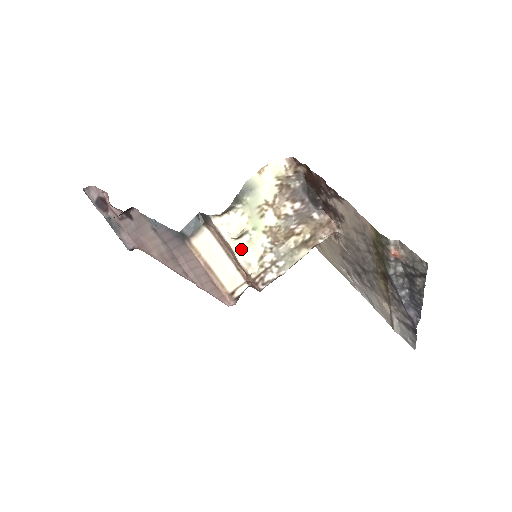
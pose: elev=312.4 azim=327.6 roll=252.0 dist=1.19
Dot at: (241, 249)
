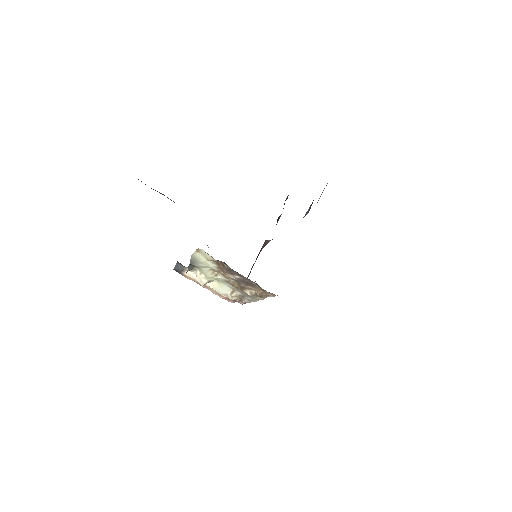
Dot at: (215, 287)
